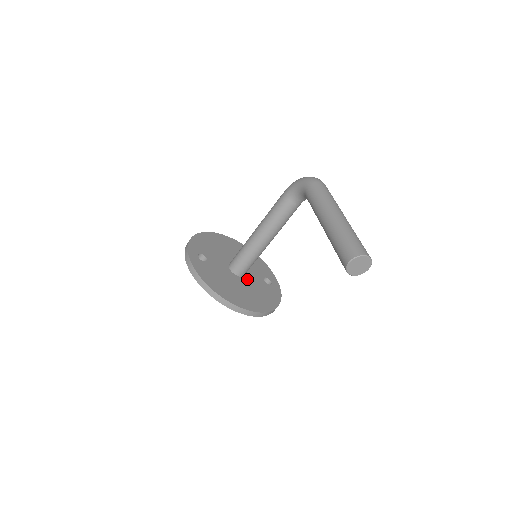
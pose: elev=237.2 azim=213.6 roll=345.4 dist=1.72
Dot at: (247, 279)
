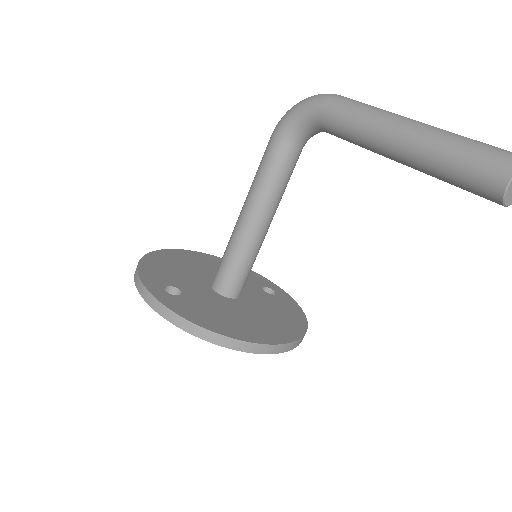
Dot at: (247, 298)
